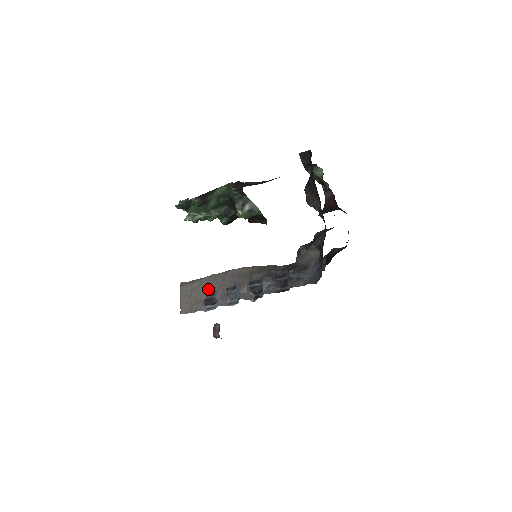
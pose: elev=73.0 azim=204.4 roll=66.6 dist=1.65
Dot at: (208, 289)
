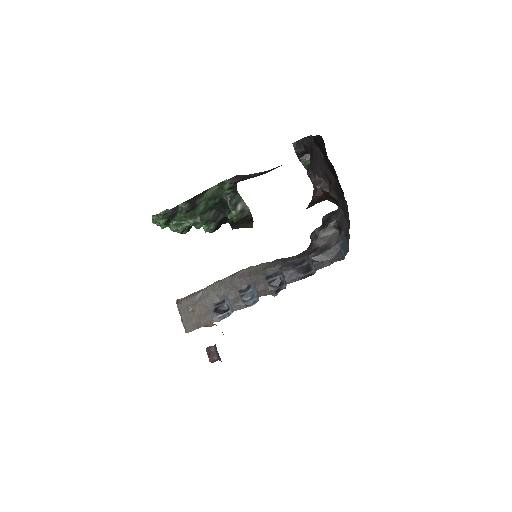
Dot at: (215, 298)
